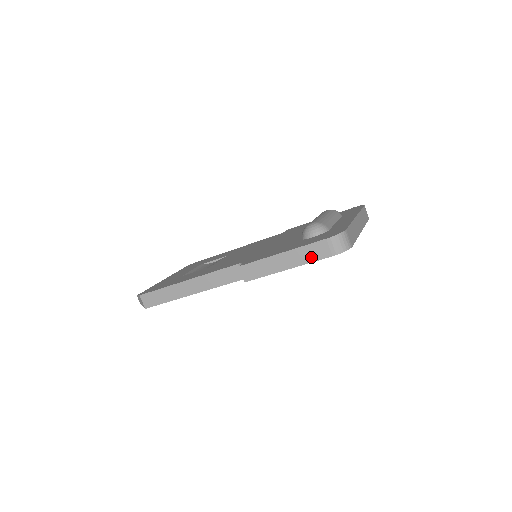
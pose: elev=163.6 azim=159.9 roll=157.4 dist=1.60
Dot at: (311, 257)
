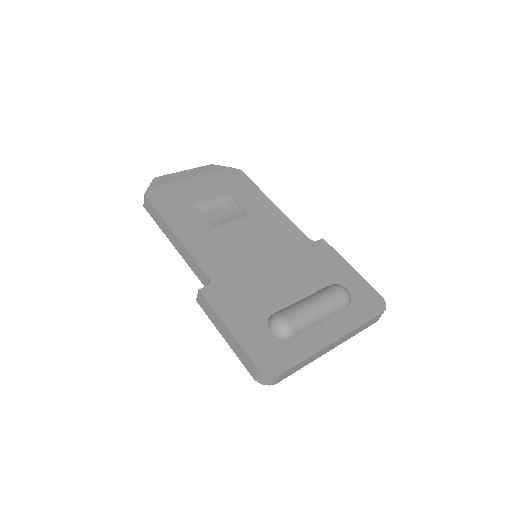
Dot at: (241, 357)
